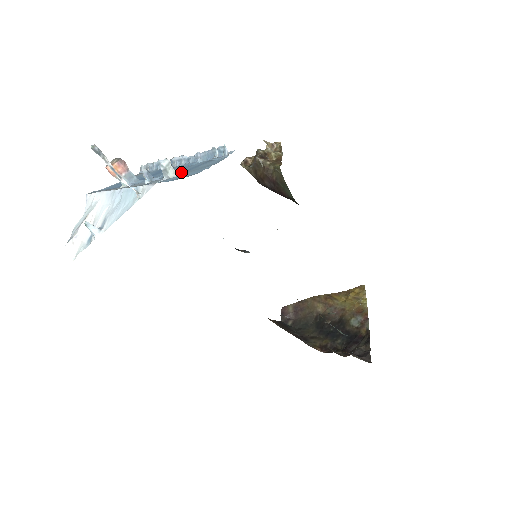
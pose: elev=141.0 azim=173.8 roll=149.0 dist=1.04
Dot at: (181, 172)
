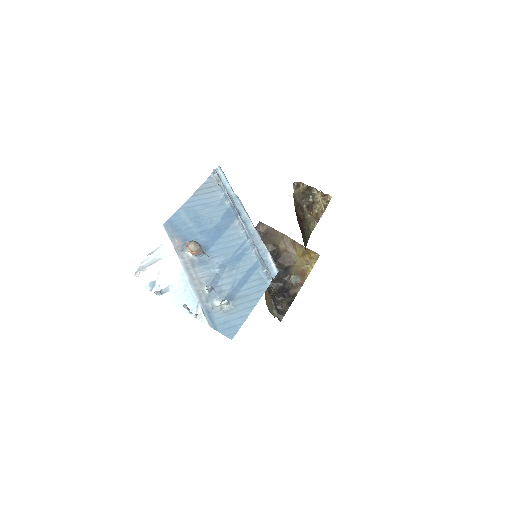
Dot at: (231, 301)
